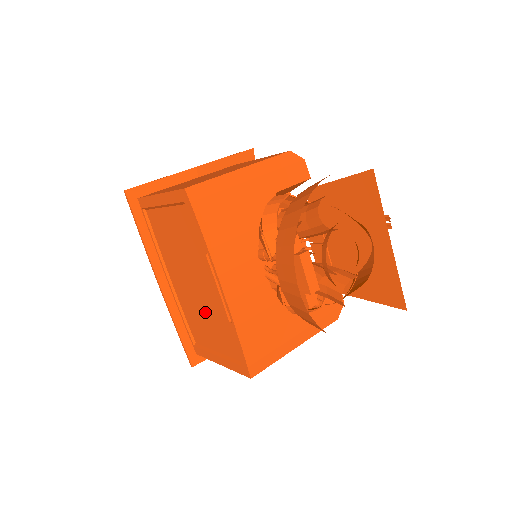
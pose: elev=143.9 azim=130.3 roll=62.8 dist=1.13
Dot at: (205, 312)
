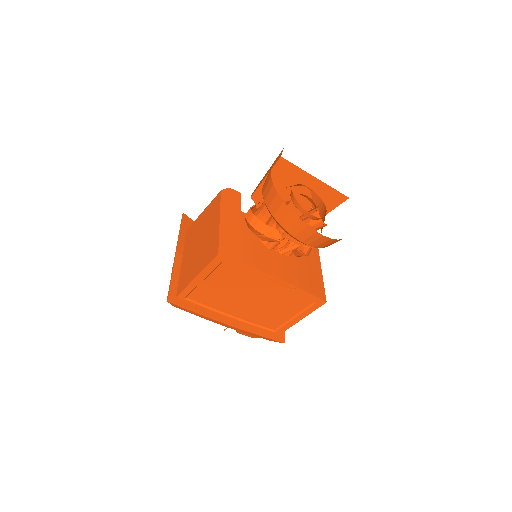
Dot at: (271, 305)
